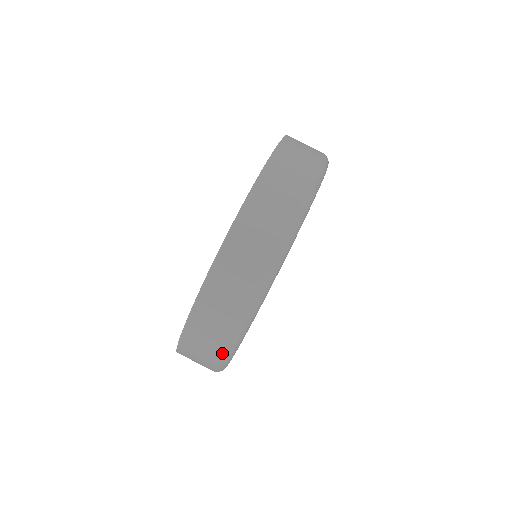
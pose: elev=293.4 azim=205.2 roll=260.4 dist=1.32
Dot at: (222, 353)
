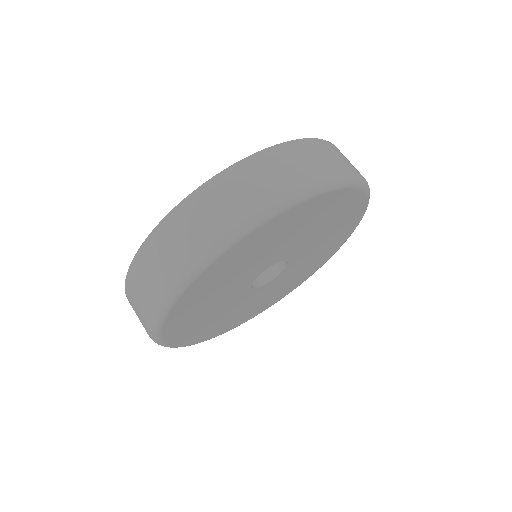
Dot at: (170, 280)
